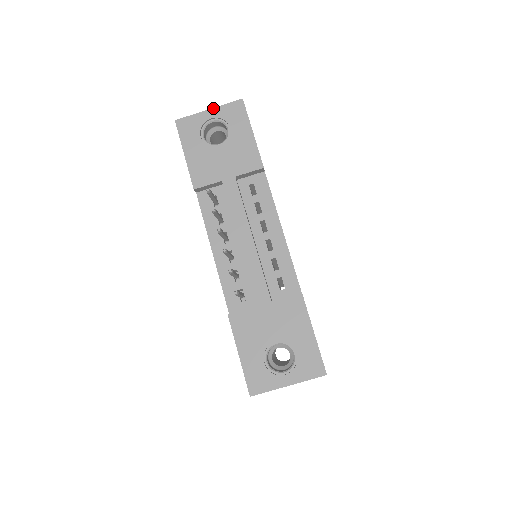
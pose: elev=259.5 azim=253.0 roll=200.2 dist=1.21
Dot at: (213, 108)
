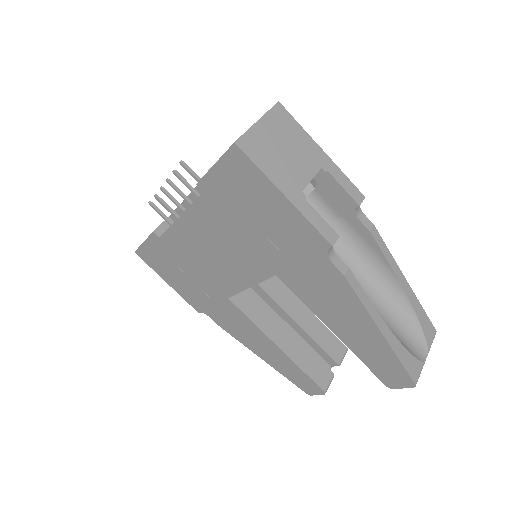
Dot at: occluded
